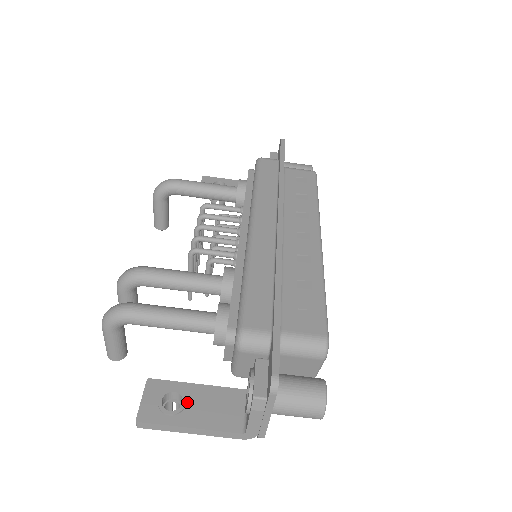
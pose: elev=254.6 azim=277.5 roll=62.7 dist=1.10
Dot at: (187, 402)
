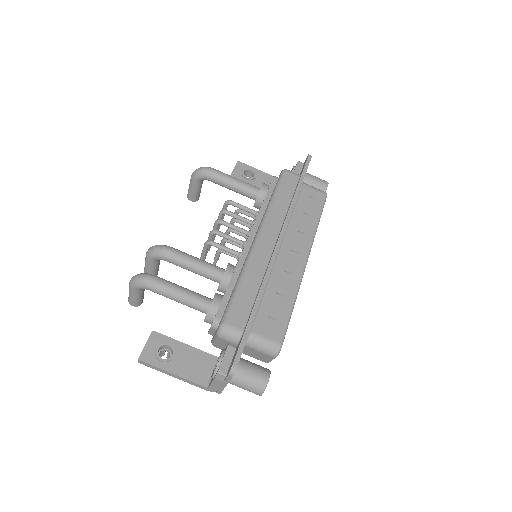
Dot at: (175, 355)
